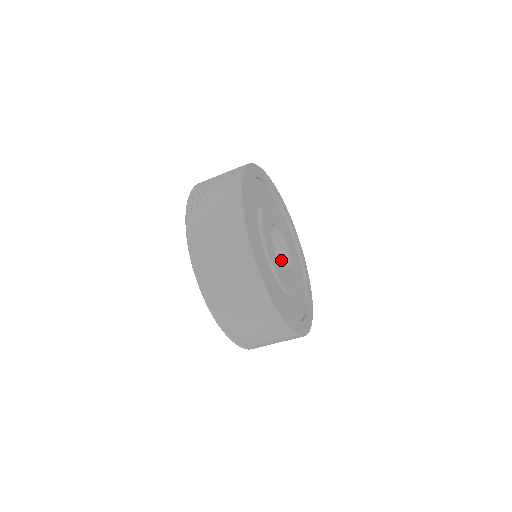
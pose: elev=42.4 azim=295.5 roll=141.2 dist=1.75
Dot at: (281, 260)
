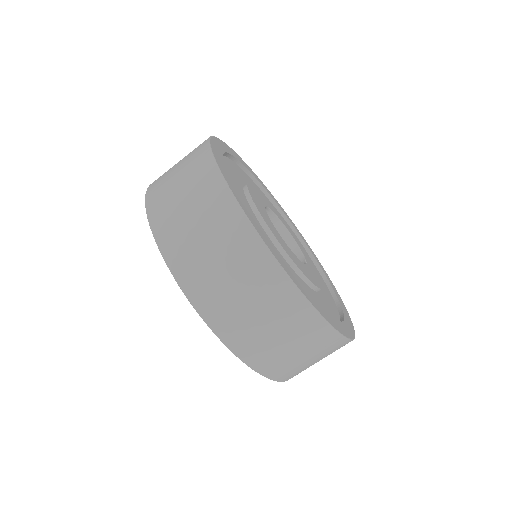
Dot at: occluded
